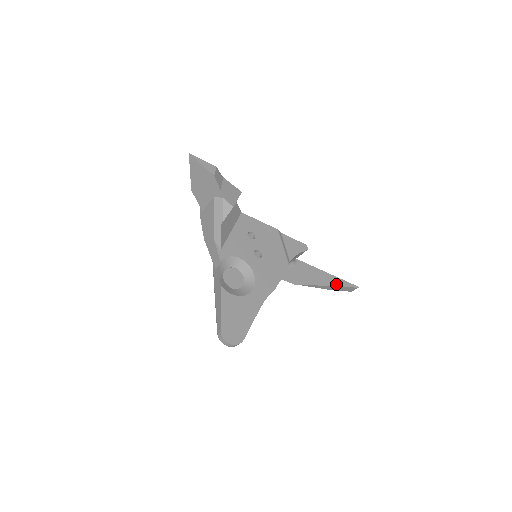
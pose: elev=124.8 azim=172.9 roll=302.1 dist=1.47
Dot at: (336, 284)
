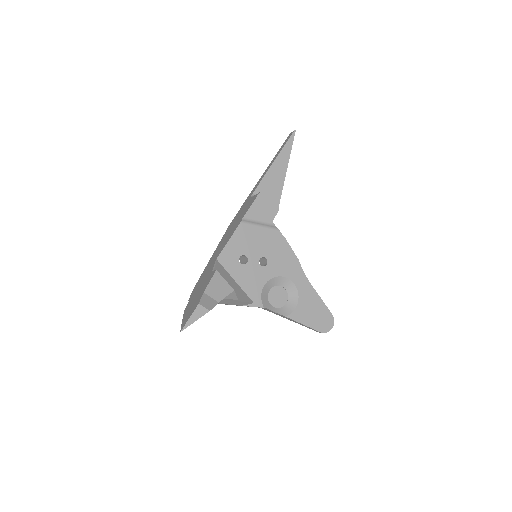
Dot at: (287, 158)
